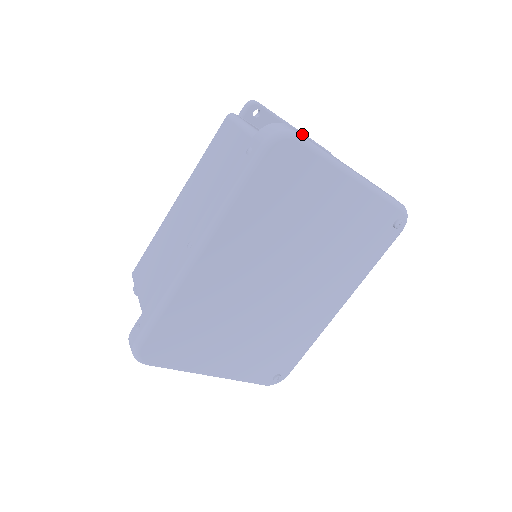
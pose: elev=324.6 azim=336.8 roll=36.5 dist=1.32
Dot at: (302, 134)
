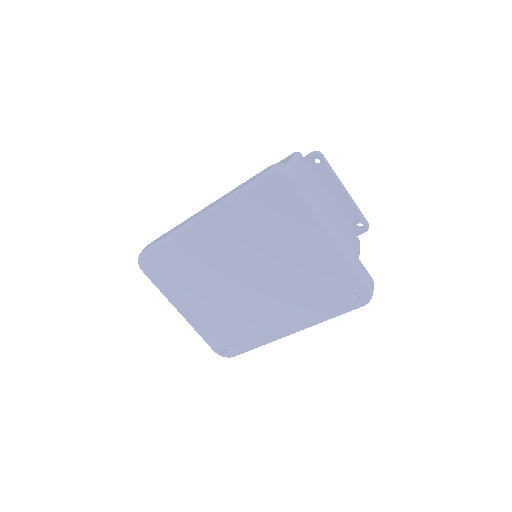
Dot at: (348, 196)
